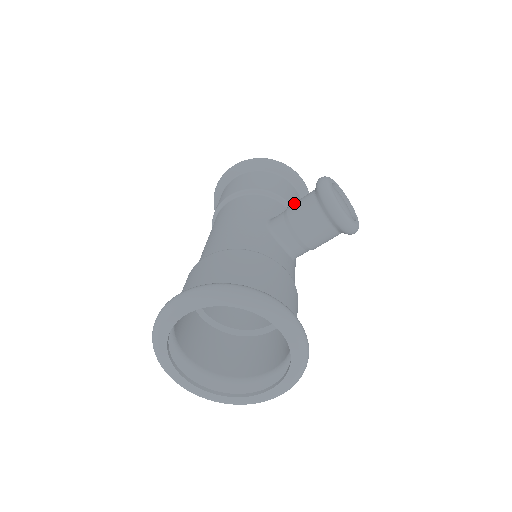
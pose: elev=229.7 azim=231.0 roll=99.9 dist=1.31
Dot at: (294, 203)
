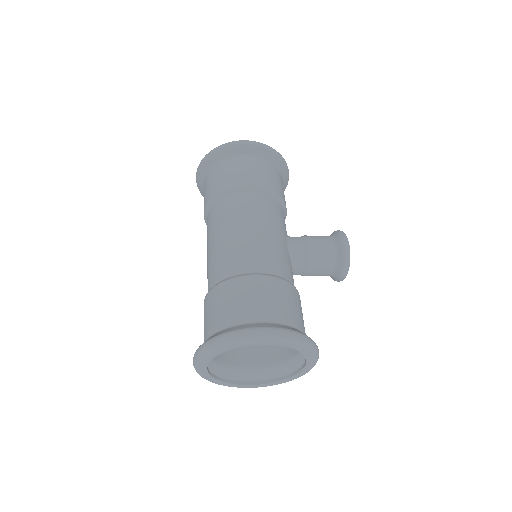
Dot at: (315, 241)
